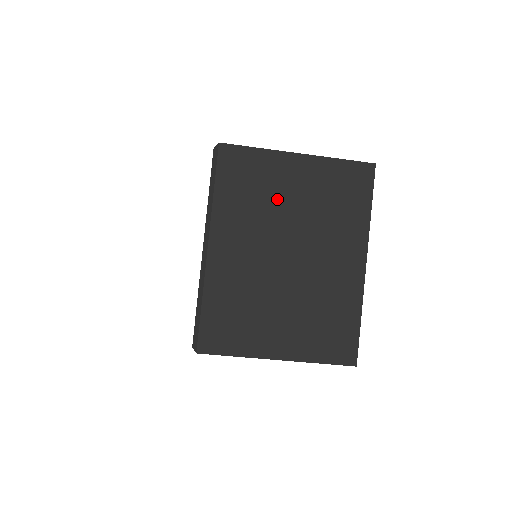
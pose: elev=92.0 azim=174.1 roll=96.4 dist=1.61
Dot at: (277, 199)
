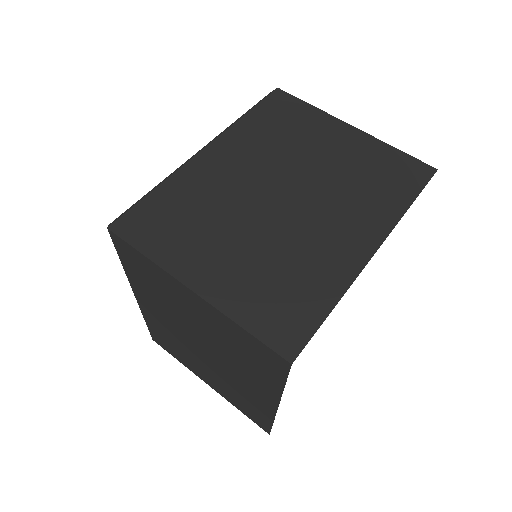
Dot at: (305, 147)
